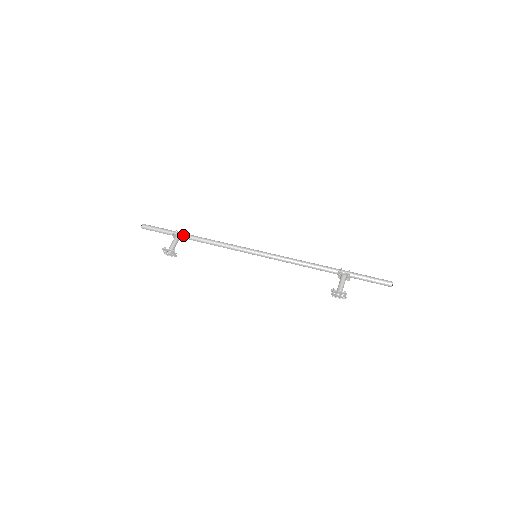
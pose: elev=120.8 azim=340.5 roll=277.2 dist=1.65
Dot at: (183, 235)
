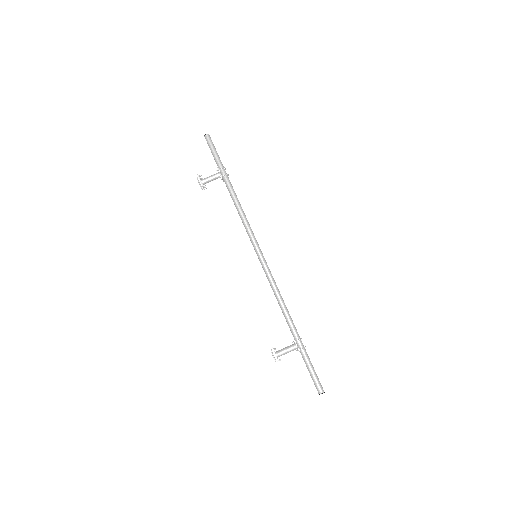
Dot at: (225, 178)
